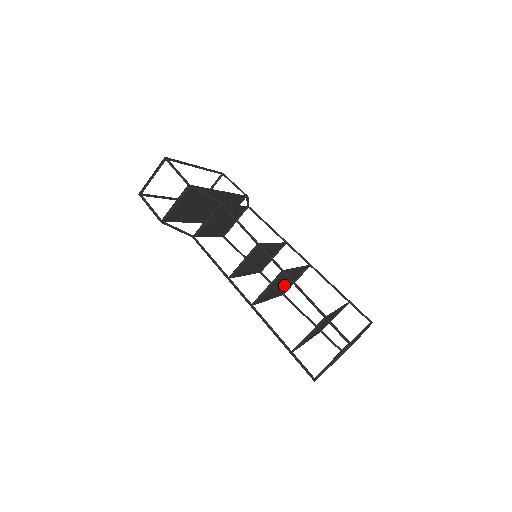
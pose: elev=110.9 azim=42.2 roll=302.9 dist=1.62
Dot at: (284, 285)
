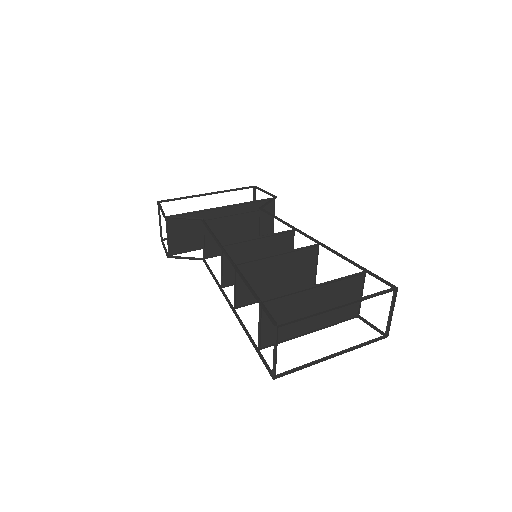
Dot at: (292, 276)
